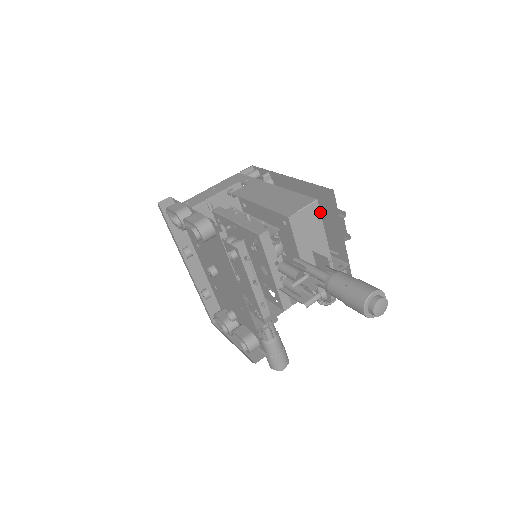
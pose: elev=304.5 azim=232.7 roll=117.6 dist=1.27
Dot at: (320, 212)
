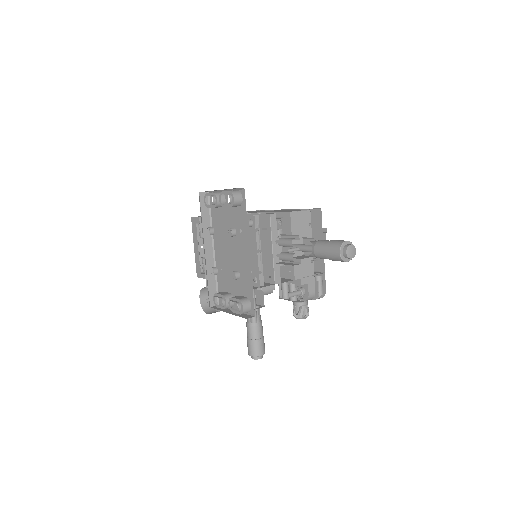
Dot at: occluded
